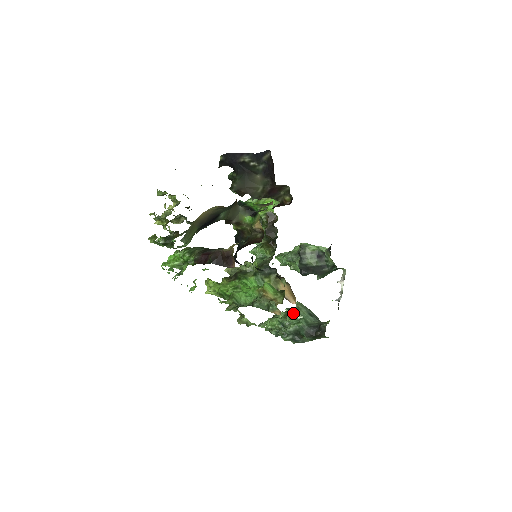
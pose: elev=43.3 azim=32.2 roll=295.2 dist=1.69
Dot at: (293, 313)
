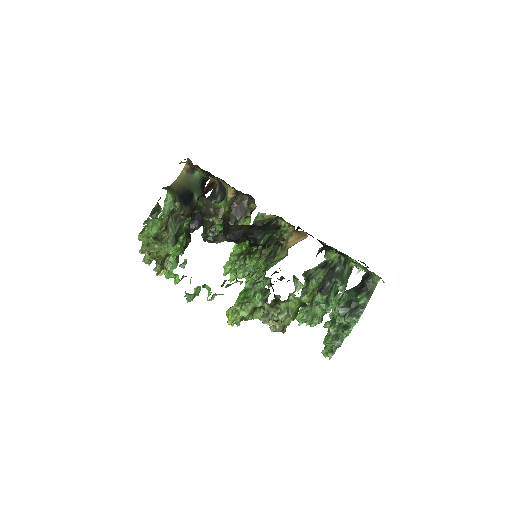
Dot at: (333, 300)
